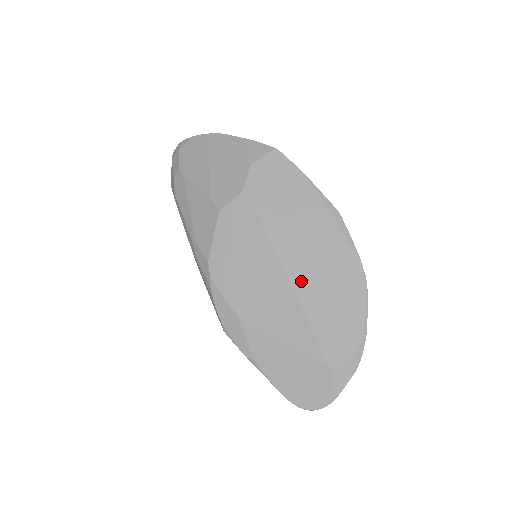
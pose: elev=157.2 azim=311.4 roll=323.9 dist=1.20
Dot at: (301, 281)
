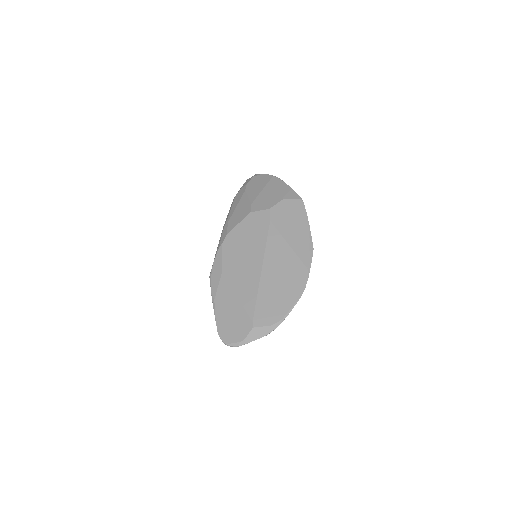
Dot at: (268, 270)
